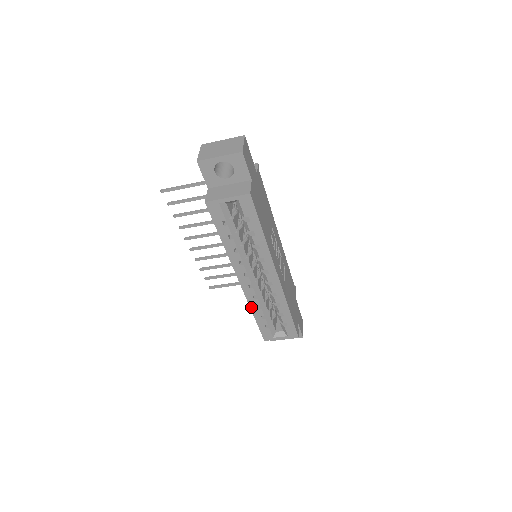
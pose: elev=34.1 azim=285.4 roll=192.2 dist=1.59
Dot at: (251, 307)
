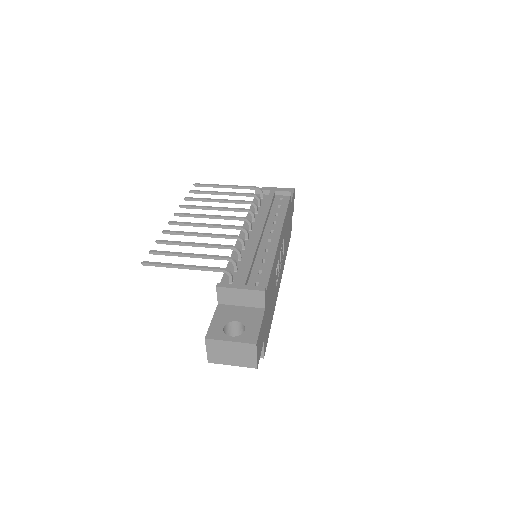
Dot at: occluded
